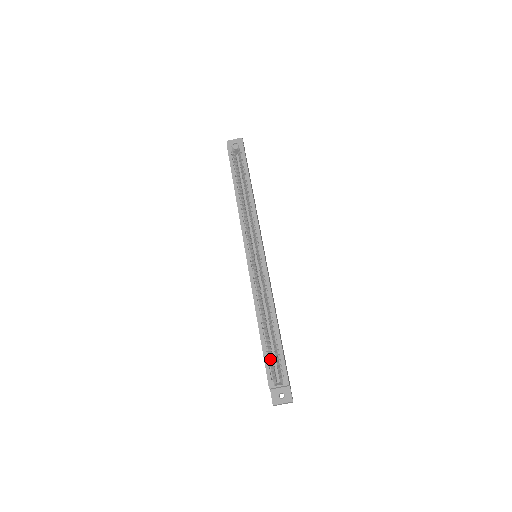
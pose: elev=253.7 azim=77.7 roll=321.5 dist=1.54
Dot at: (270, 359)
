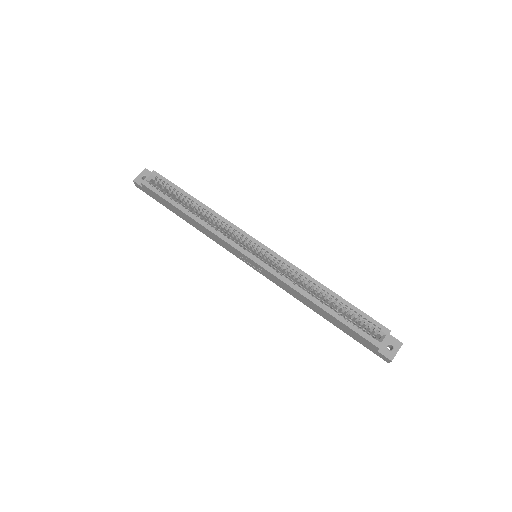
Dot at: (356, 325)
